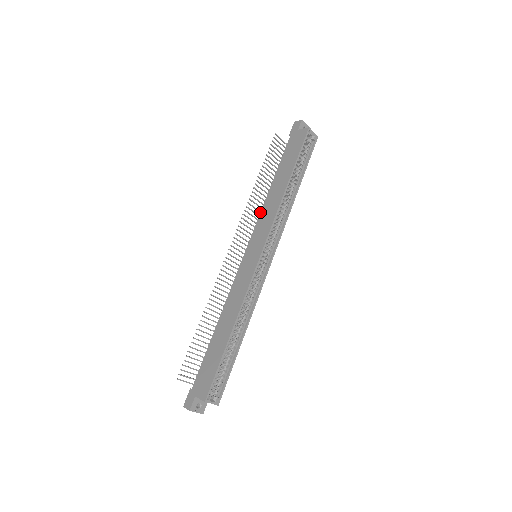
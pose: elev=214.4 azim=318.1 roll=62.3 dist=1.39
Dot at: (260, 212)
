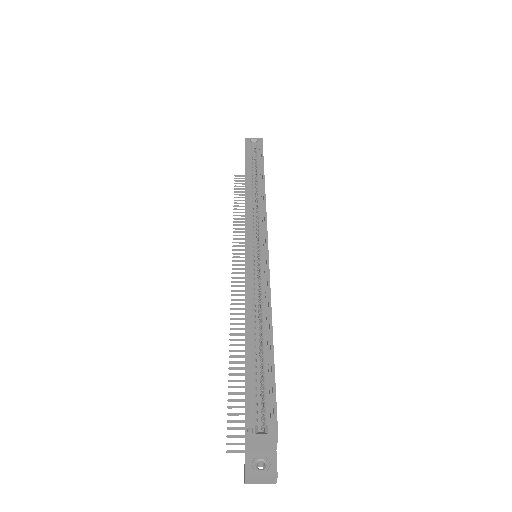
Dot at: occluded
